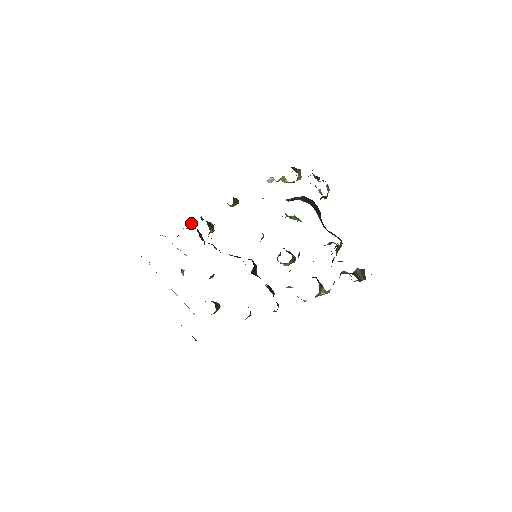
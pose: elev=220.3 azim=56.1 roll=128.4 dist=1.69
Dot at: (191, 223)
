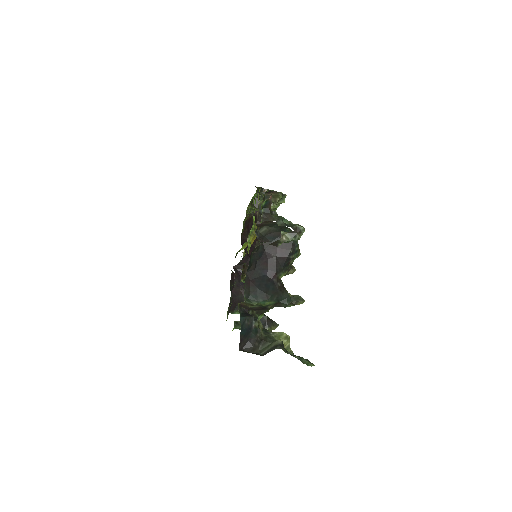
Dot at: occluded
